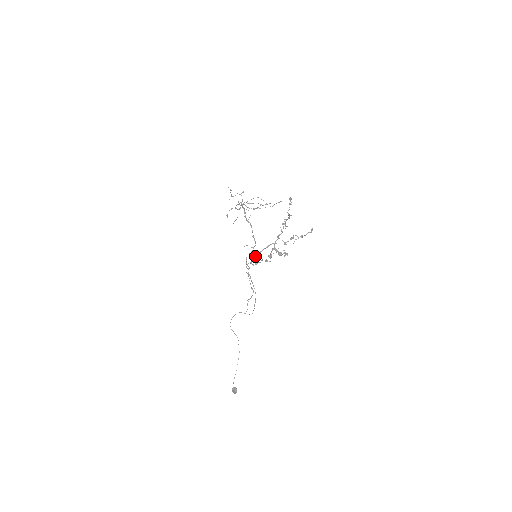
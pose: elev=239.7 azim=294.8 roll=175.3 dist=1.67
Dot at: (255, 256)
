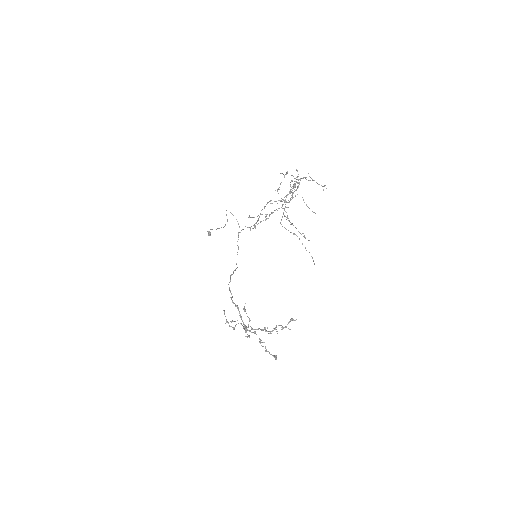
Dot at: occluded
